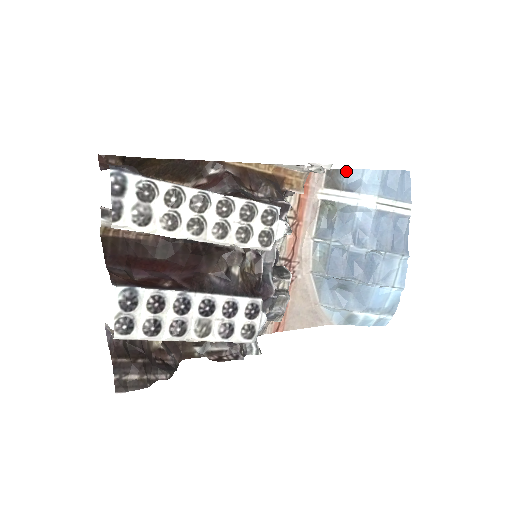
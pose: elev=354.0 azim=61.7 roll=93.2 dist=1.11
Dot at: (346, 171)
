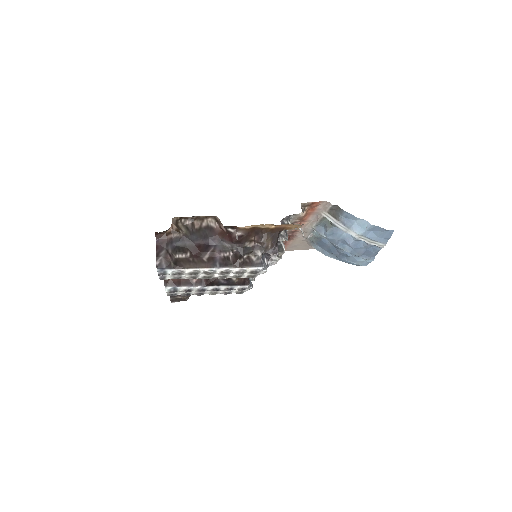
Dot at: (346, 212)
